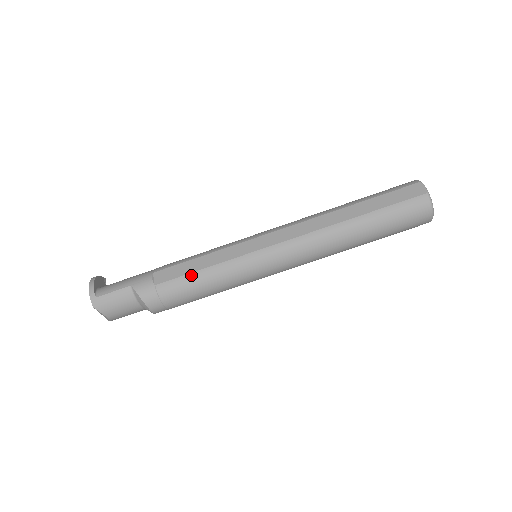
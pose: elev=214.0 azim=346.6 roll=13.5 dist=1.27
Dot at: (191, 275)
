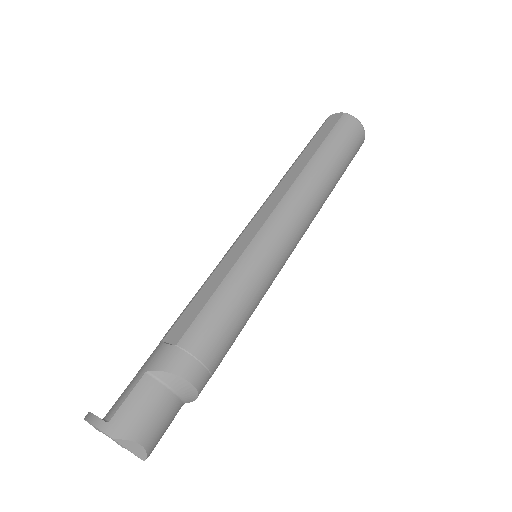
Dot at: (209, 304)
